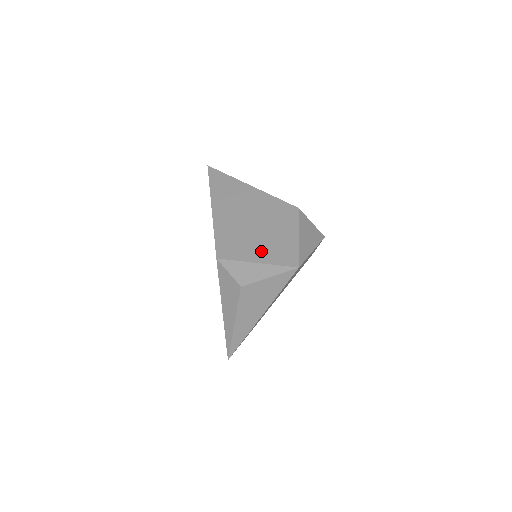
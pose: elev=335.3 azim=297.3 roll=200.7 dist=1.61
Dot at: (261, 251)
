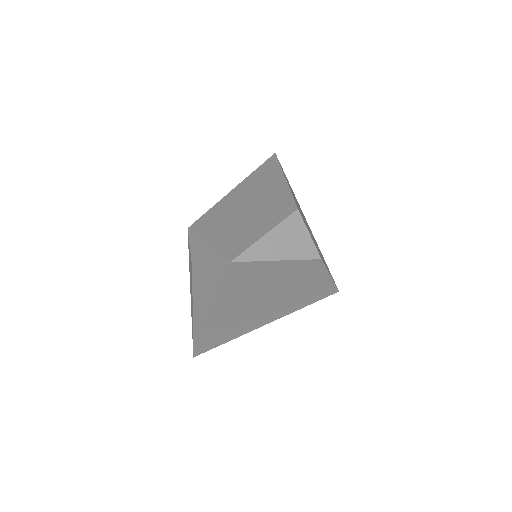
Dot at: (222, 235)
